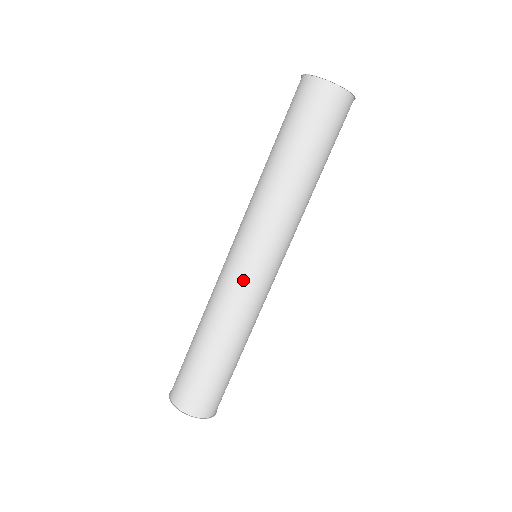
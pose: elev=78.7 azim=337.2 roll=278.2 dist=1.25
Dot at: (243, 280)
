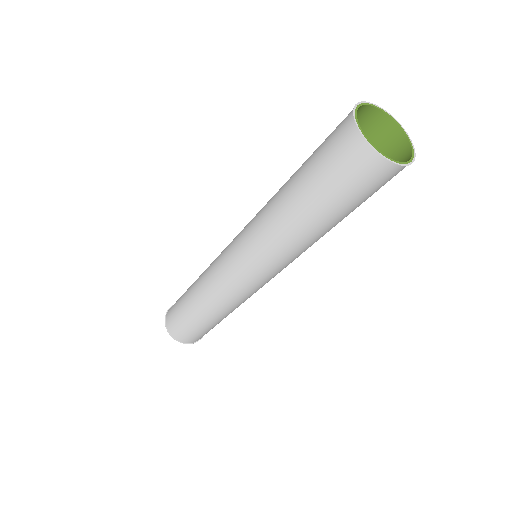
Dot at: (226, 276)
